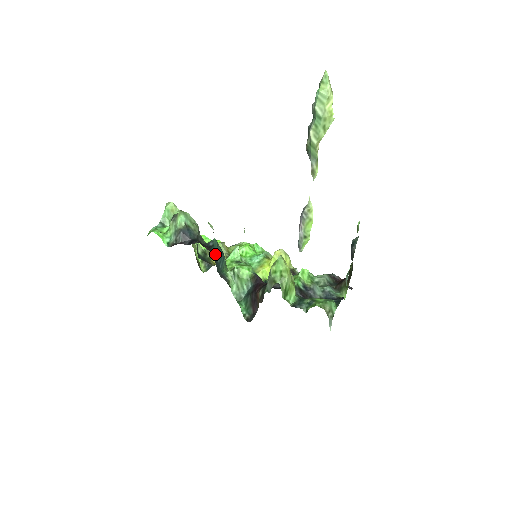
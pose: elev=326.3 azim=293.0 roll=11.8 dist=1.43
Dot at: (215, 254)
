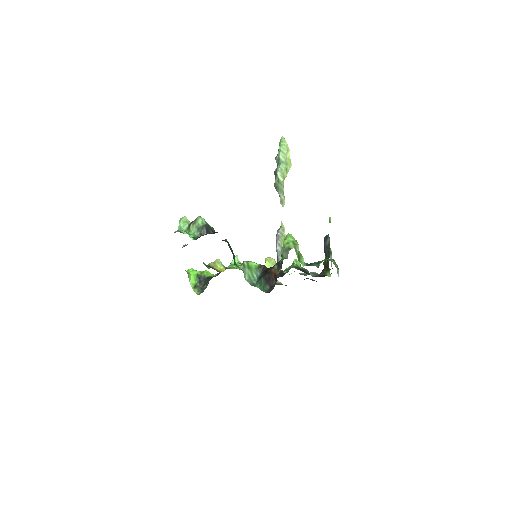
Dot at: (230, 248)
